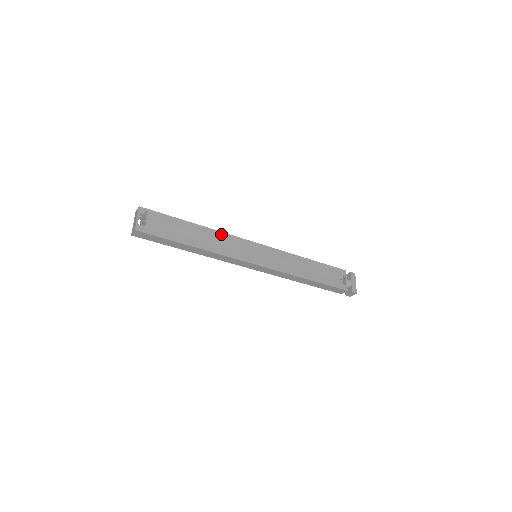
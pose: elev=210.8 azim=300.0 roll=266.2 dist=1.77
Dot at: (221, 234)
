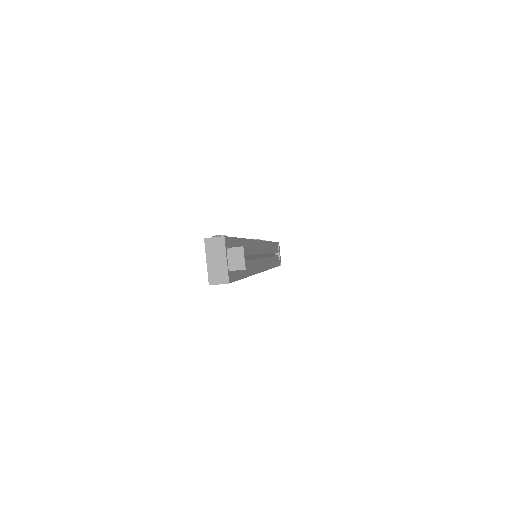
Dot at: (252, 243)
